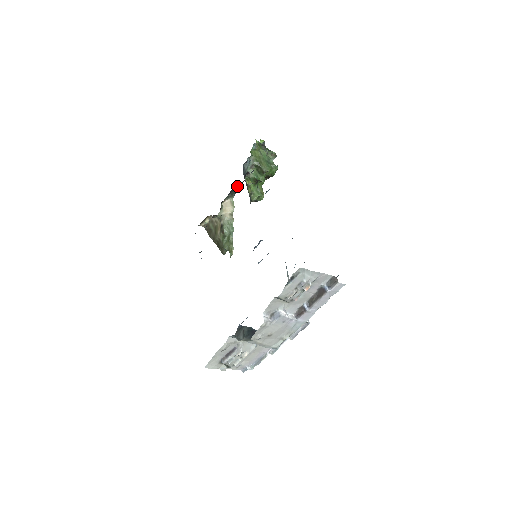
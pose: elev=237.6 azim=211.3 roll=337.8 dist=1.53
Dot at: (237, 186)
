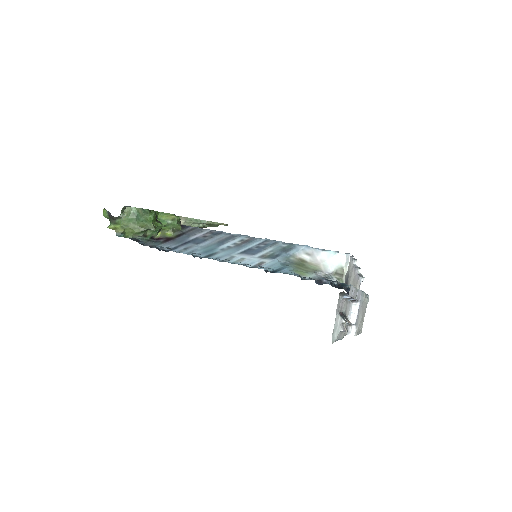
Dot at: occluded
